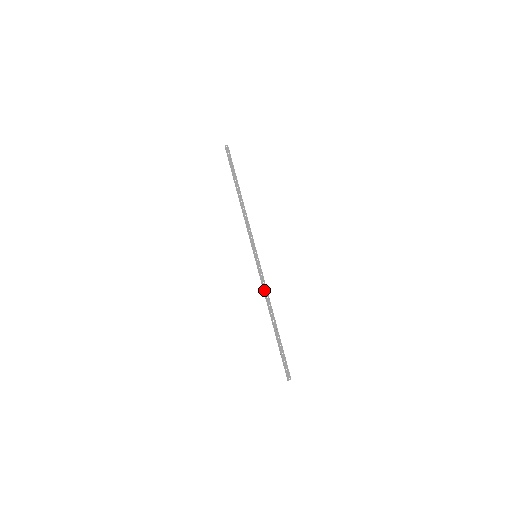
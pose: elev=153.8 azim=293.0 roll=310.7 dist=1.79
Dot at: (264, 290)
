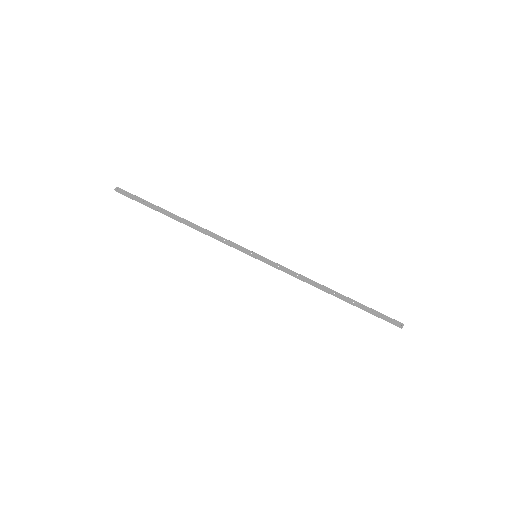
Dot at: (297, 277)
